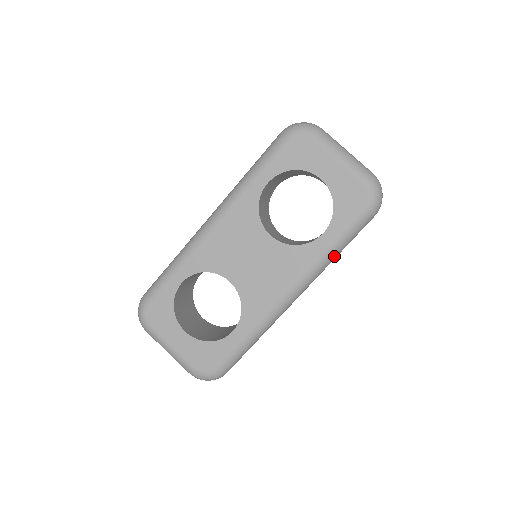
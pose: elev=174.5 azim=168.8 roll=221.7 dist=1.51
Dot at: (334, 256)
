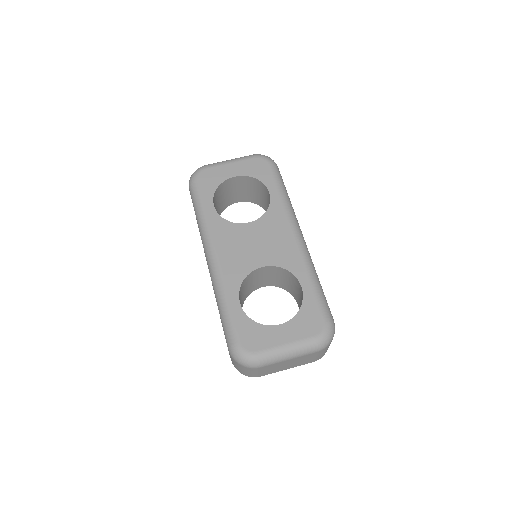
Dot at: (288, 198)
